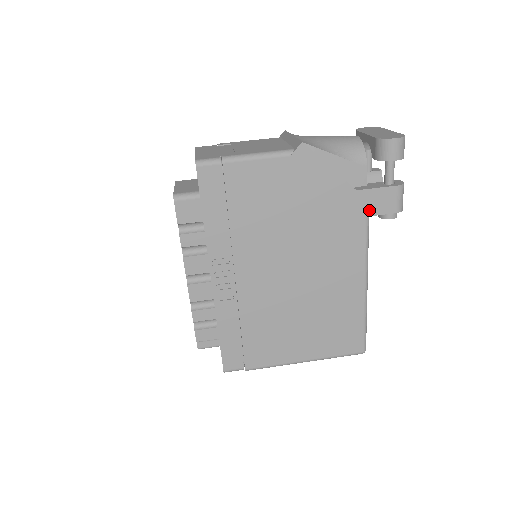
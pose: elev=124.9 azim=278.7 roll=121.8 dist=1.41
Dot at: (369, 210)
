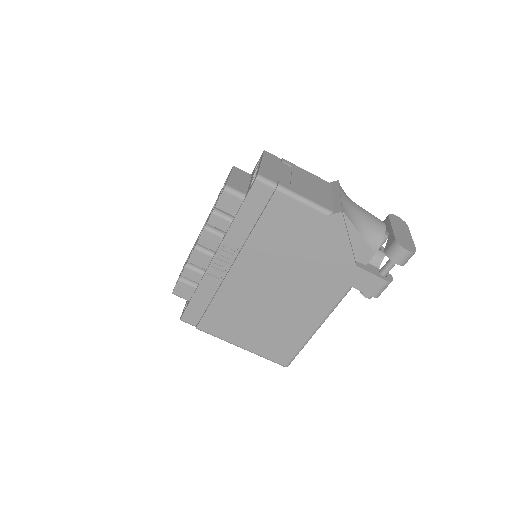
Dot at: (356, 283)
